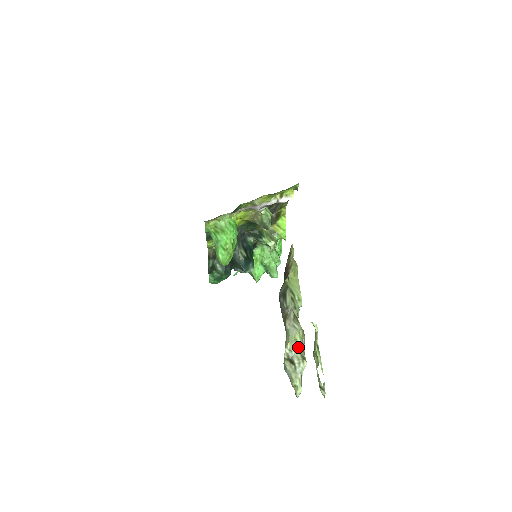
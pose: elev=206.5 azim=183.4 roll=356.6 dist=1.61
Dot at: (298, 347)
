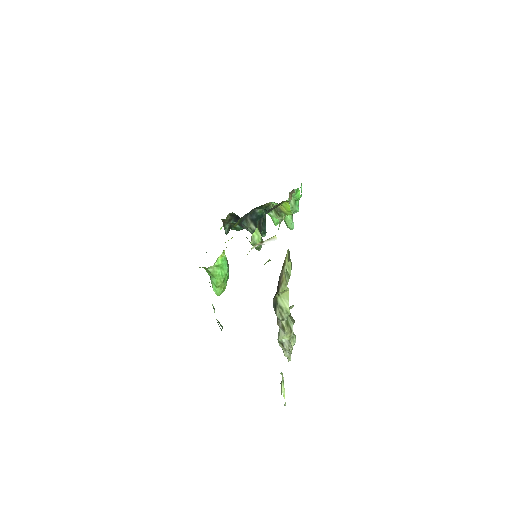
Dot at: (287, 340)
